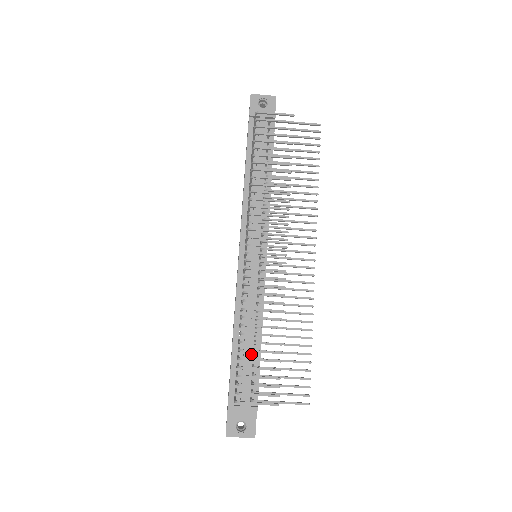
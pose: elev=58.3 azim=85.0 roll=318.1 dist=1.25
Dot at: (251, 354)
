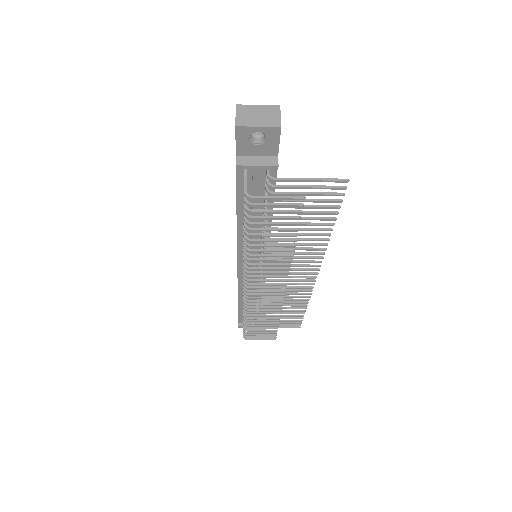
Dot at: (254, 308)
